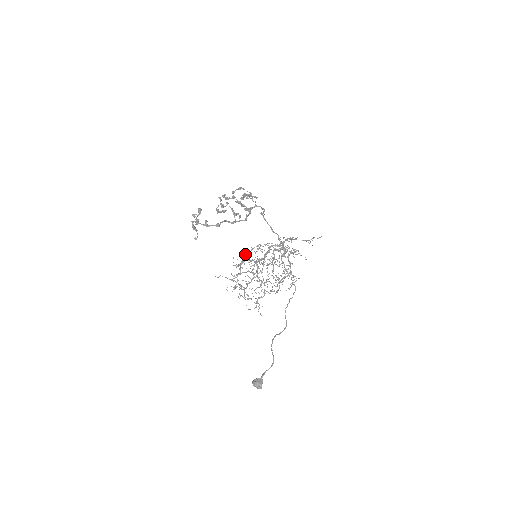
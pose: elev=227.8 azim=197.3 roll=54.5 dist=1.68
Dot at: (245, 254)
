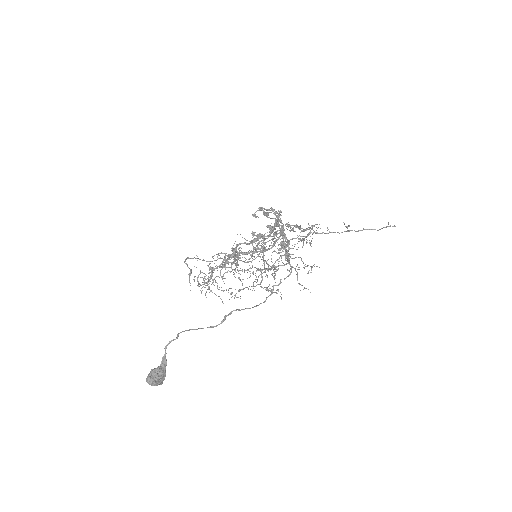
Dot at: occluded
